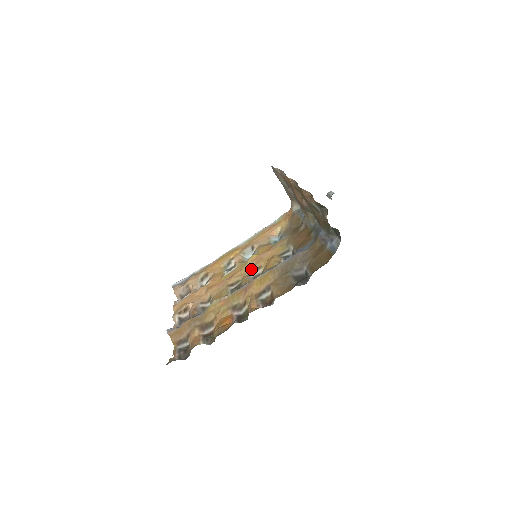
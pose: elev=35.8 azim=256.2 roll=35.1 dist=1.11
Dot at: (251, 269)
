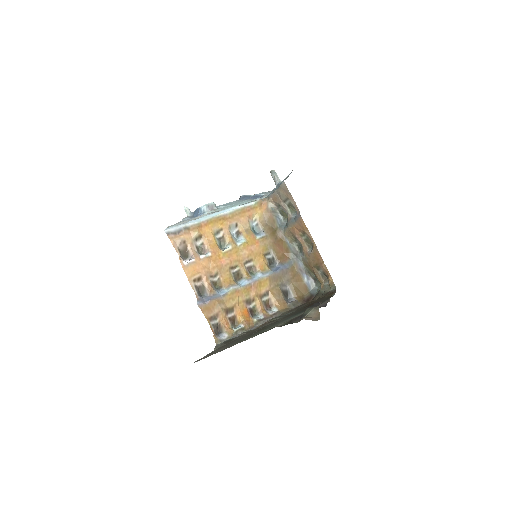
Dot at: (246, 259)
